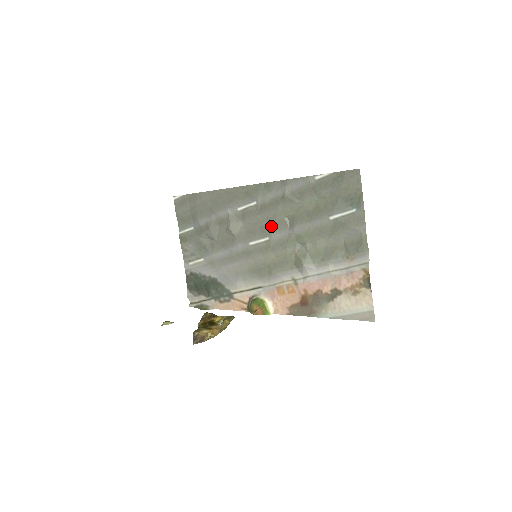
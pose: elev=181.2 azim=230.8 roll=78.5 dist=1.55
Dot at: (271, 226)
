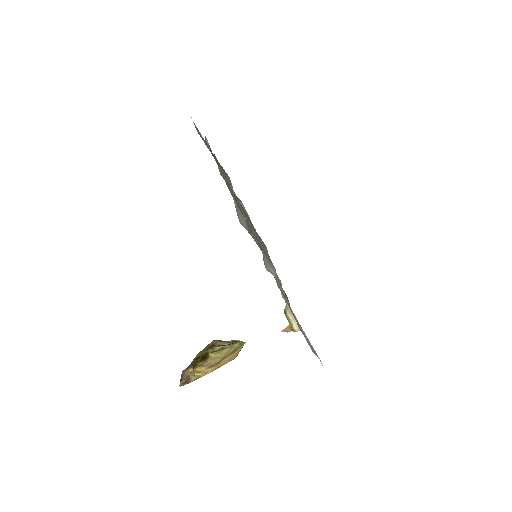
Dot at: (244, 215)
